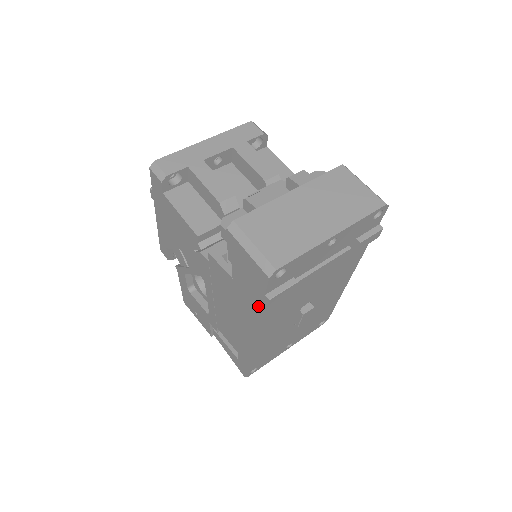
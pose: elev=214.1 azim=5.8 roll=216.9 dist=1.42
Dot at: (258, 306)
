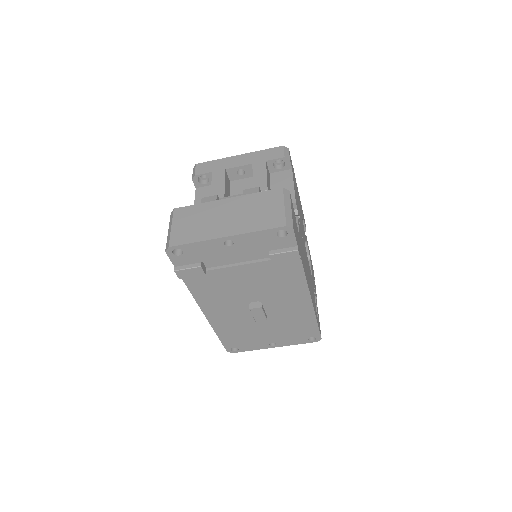
Dot at: (183, 278)
